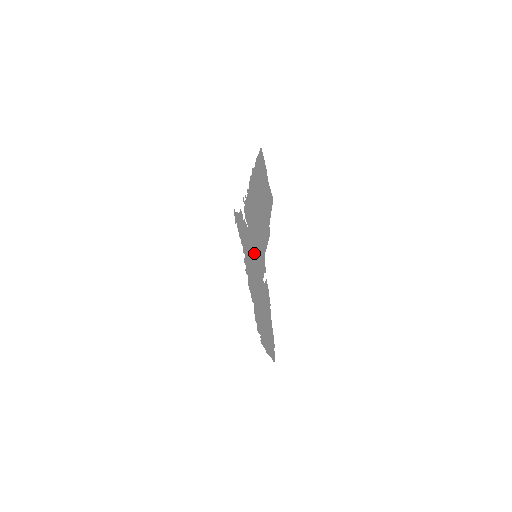
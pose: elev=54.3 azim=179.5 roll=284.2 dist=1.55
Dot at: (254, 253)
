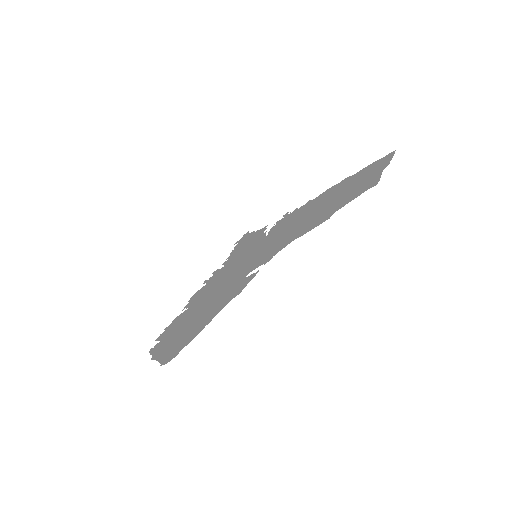
Dot at: (255, 254)
